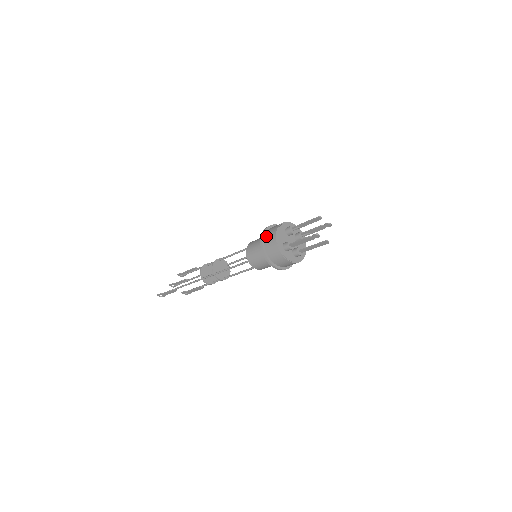
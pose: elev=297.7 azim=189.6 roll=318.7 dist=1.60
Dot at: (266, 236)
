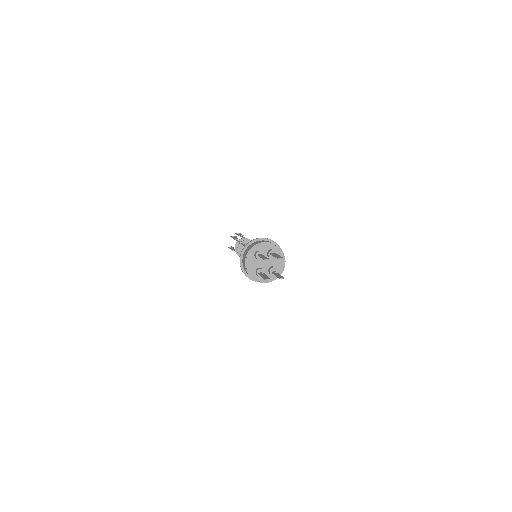
Dot at: (242, 262)
